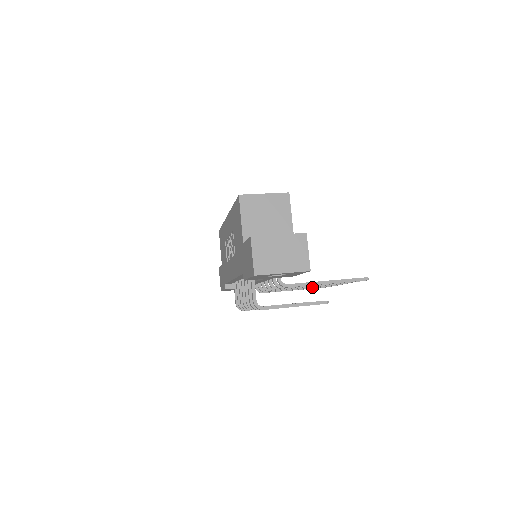
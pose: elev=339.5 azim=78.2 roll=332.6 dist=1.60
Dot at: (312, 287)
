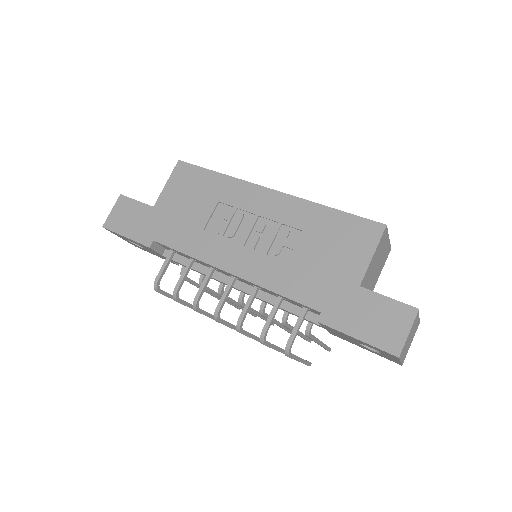
Dot at: occluded
